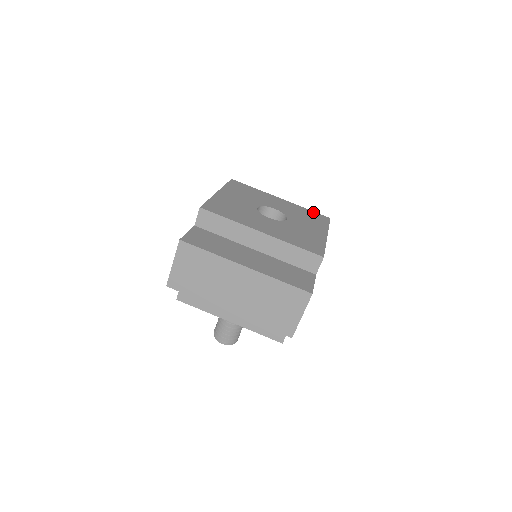
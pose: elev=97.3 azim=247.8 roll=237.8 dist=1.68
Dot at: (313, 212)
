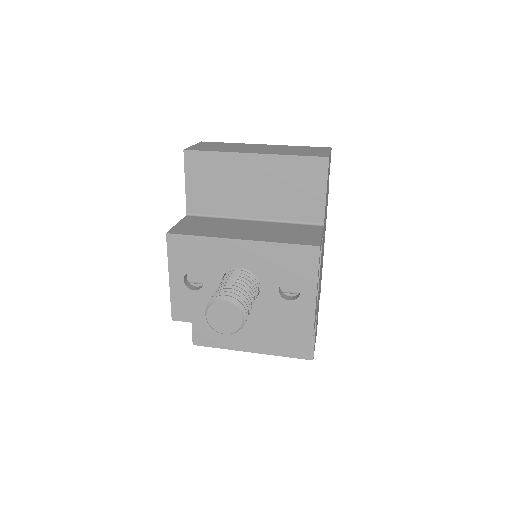
Dot at: occluded
